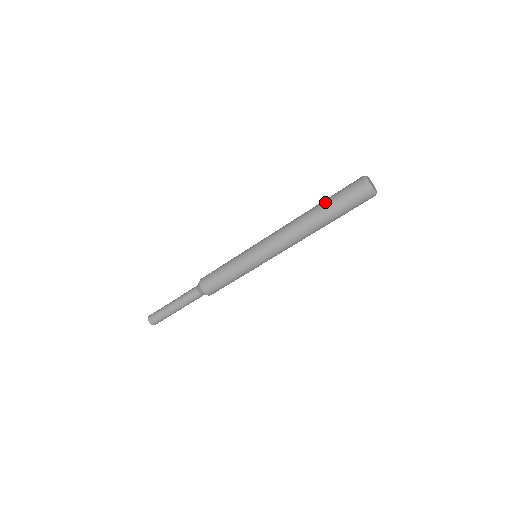
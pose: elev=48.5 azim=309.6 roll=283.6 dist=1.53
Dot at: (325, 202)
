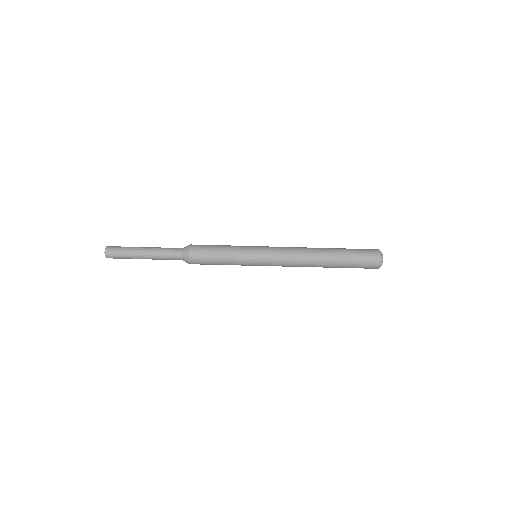
Dot at: (342, 248)
